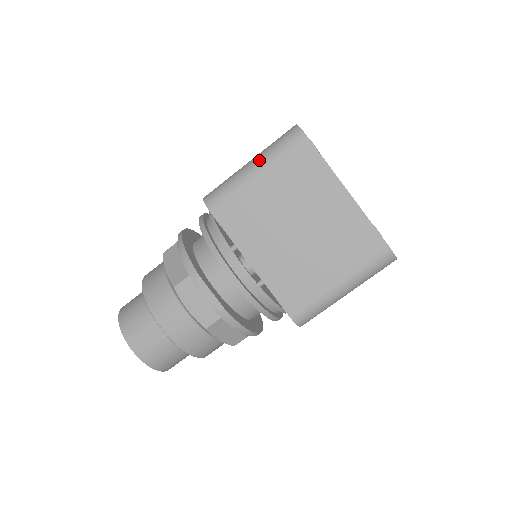
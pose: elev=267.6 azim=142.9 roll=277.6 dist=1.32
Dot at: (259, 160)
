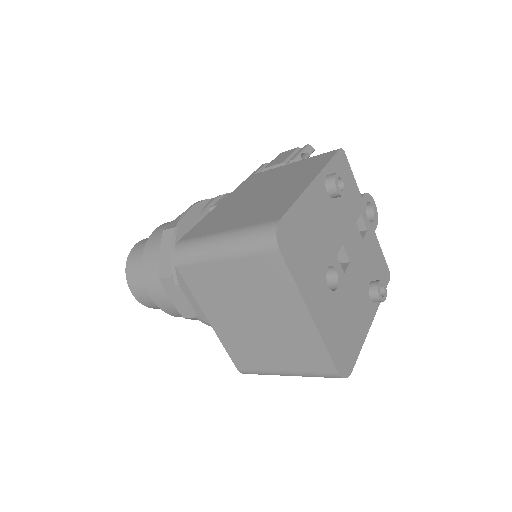
Dot at: (228, 245)
